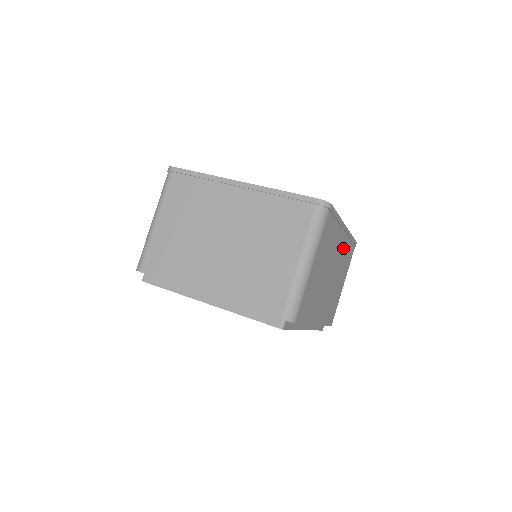
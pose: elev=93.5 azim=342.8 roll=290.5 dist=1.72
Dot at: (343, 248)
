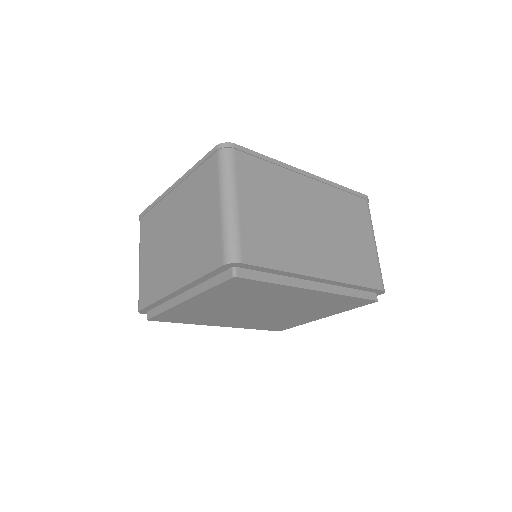
Dot at: (325, 197)
